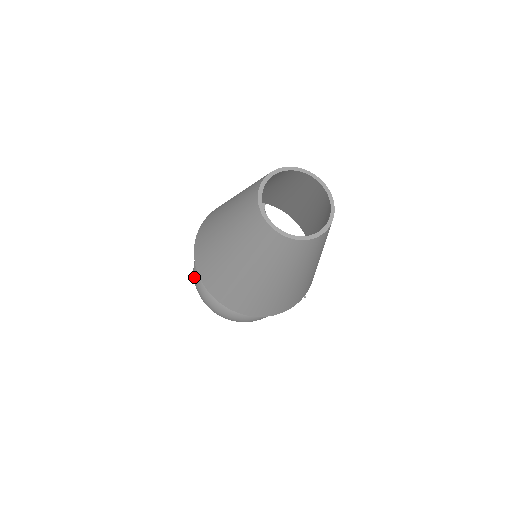
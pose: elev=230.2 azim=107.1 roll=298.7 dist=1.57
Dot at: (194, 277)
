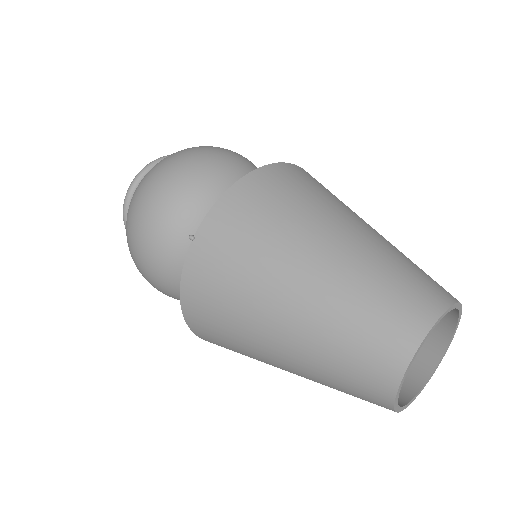
Dot at: (153, 191)
